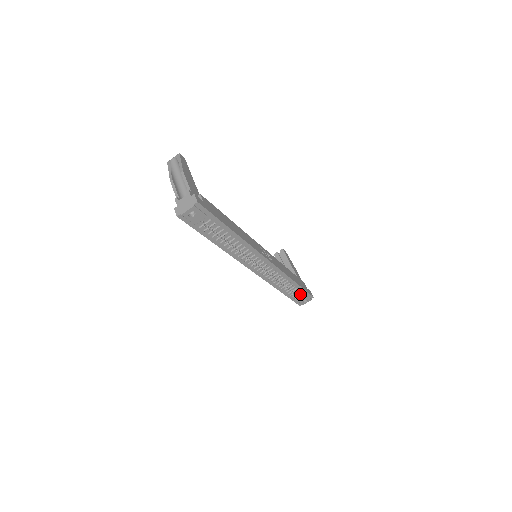
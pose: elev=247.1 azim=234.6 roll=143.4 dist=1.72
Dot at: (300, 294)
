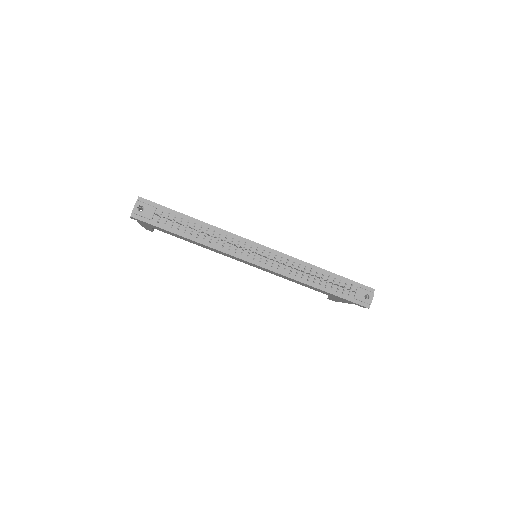
Dot at: (350, 288)
